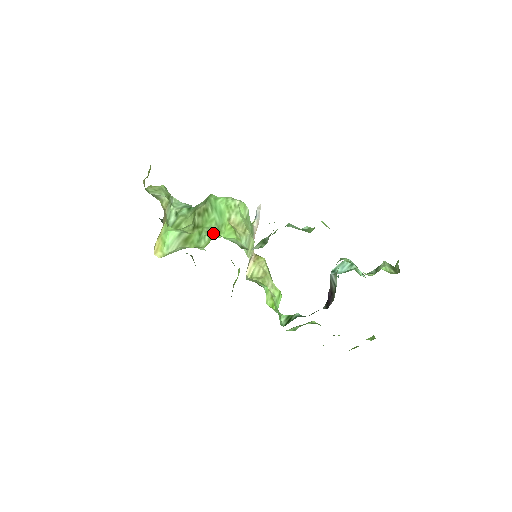
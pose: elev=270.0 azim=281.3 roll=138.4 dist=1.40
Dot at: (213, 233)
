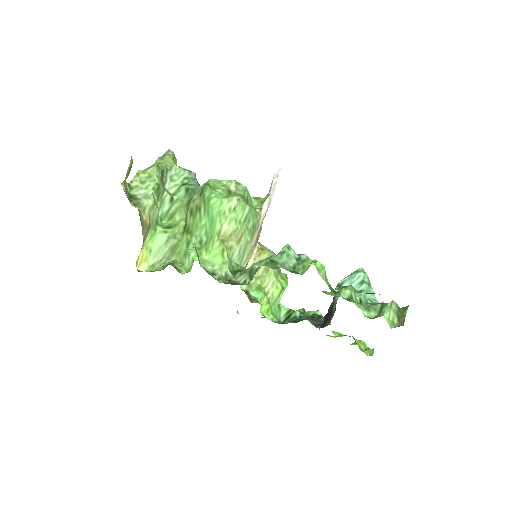
Dot at: (200, 249)
